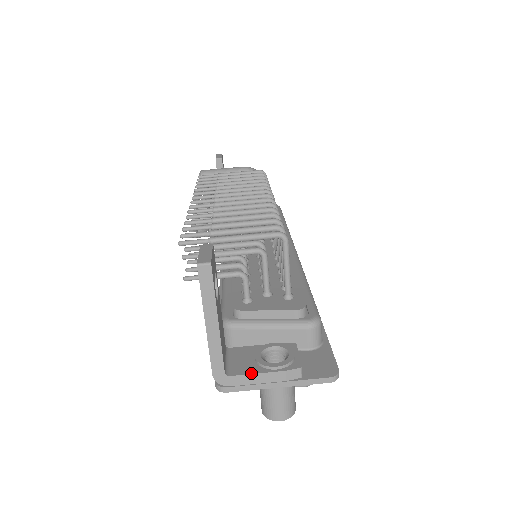
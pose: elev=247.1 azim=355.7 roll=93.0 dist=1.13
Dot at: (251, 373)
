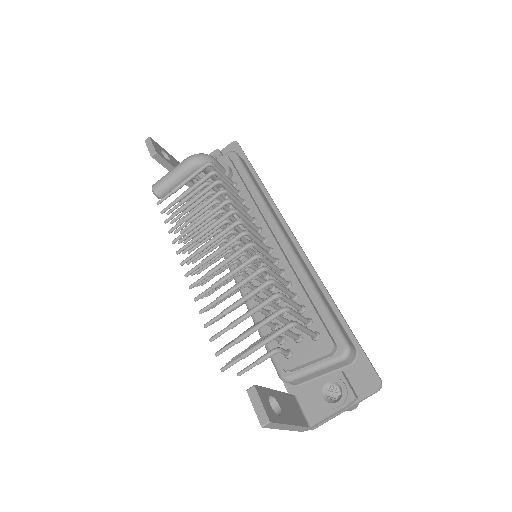
Dot at: (325, 418)
